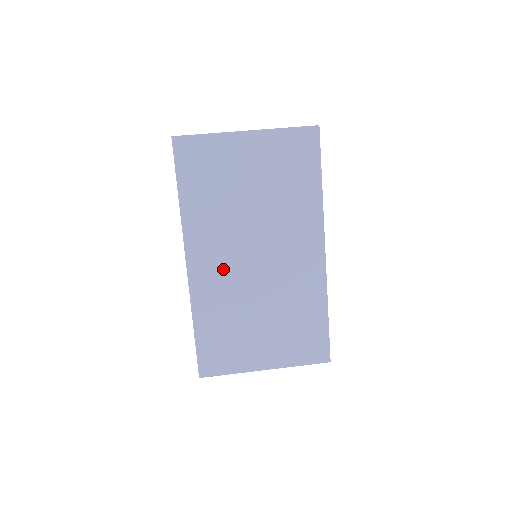
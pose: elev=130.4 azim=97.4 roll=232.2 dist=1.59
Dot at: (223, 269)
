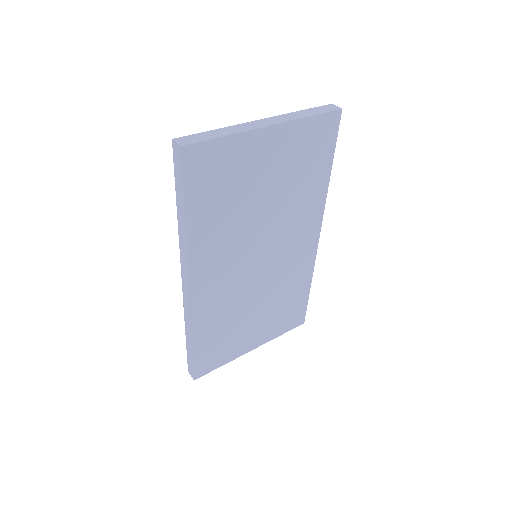
Dot at: (226, 281)
